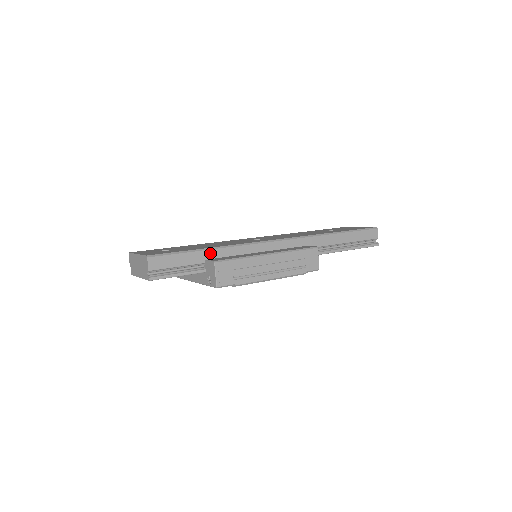
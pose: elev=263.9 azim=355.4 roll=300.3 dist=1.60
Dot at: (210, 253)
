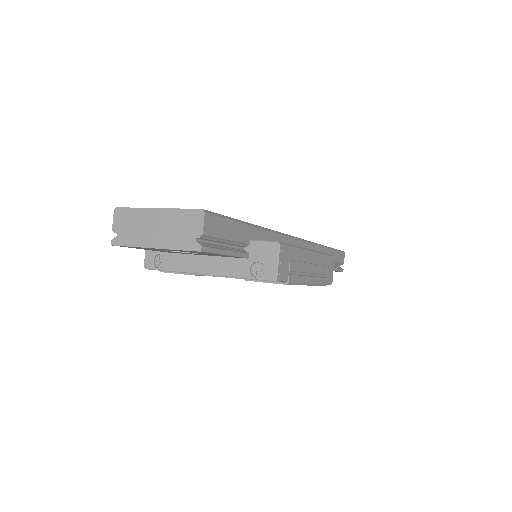
Dot at: (255, 232)
